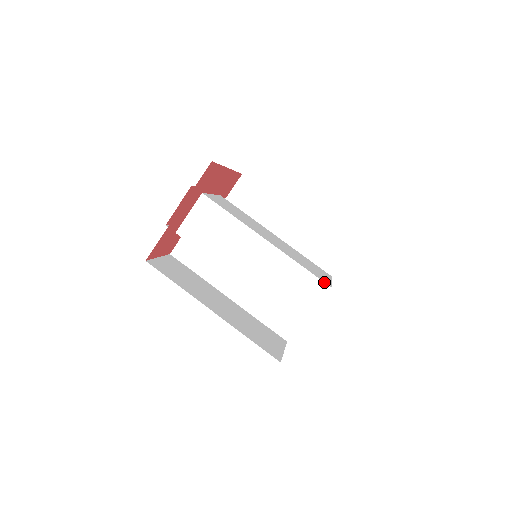
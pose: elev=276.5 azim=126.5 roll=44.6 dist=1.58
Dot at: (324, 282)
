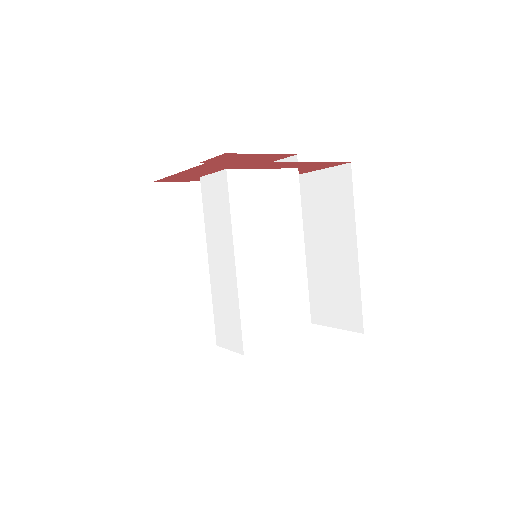
Dot at: (243, 344)
